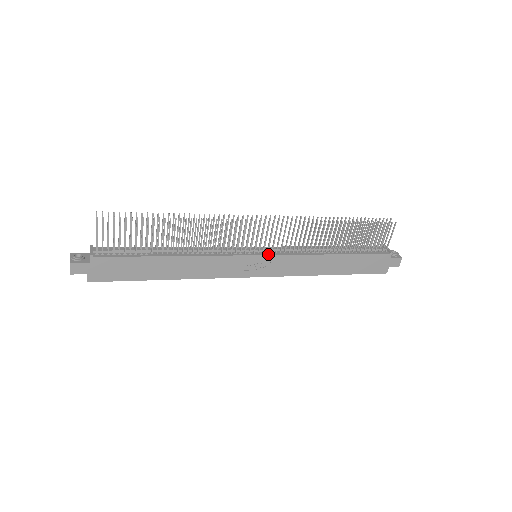
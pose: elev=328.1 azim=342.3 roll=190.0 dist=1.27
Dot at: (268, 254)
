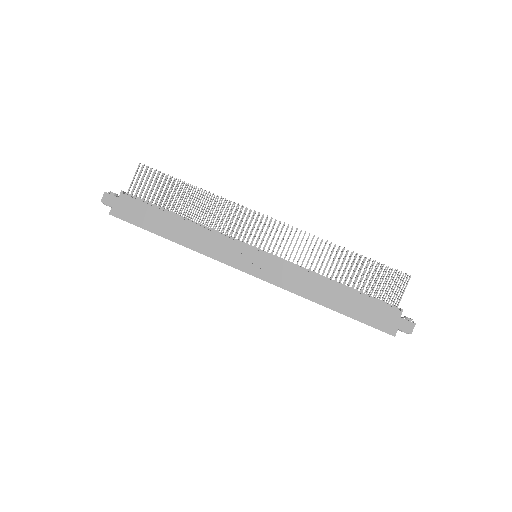
Dot at: (266, 254)
